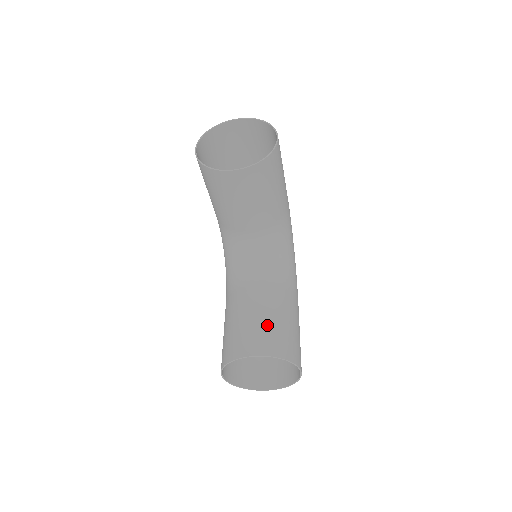
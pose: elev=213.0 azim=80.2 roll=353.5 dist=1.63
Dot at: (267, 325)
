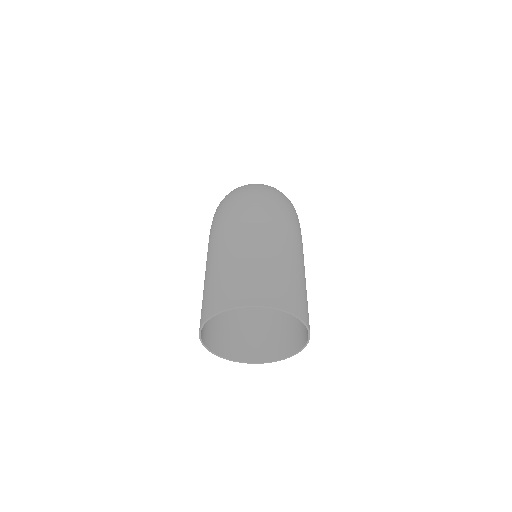
Dot at: occluded
